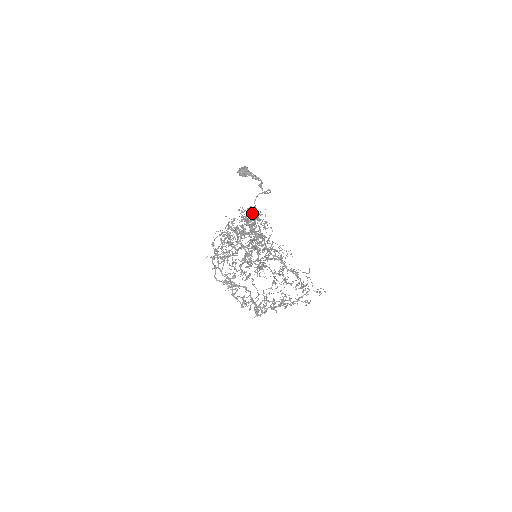
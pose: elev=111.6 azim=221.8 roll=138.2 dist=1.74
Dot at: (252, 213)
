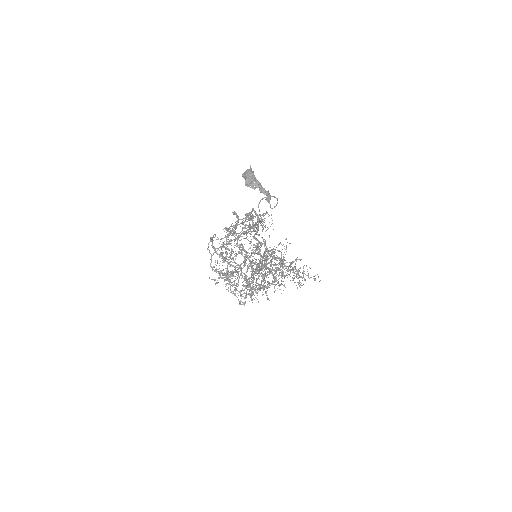
Dot at: (257, 227)
